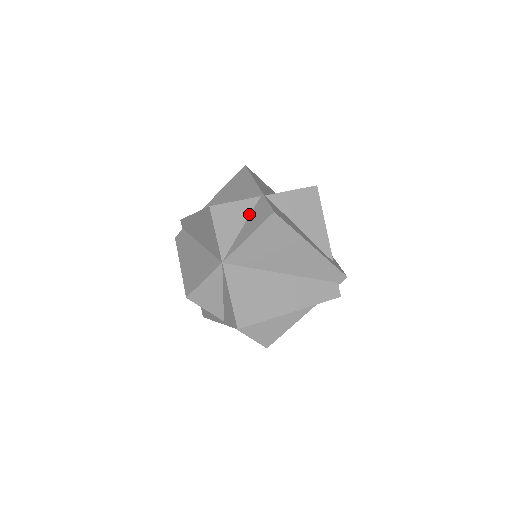
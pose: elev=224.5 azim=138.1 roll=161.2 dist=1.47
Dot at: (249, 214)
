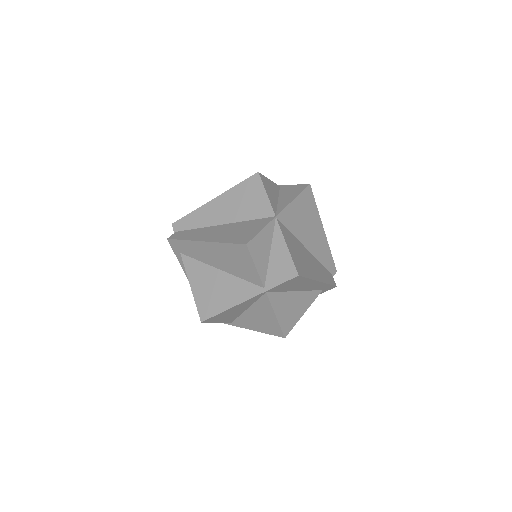
Dot at: (278, 193)
